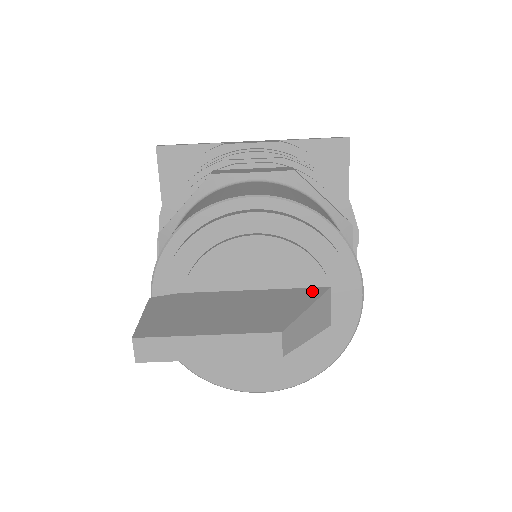
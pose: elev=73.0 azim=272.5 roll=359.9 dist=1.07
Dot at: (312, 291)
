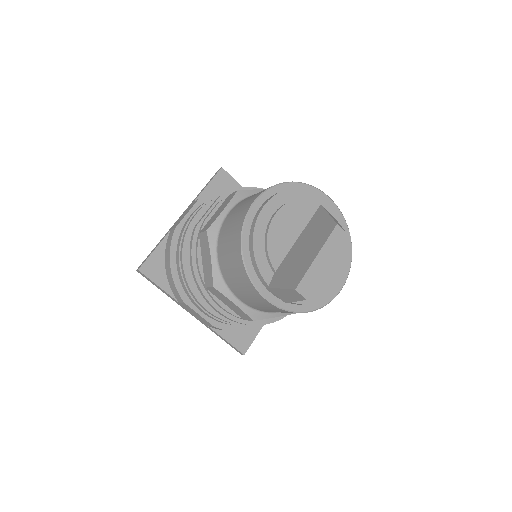
Dot at: (318, 212)
